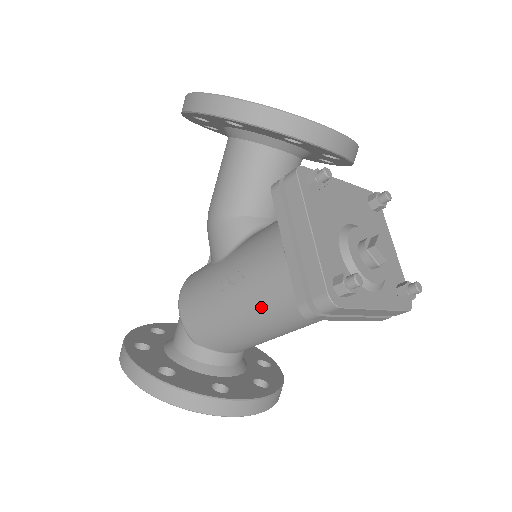
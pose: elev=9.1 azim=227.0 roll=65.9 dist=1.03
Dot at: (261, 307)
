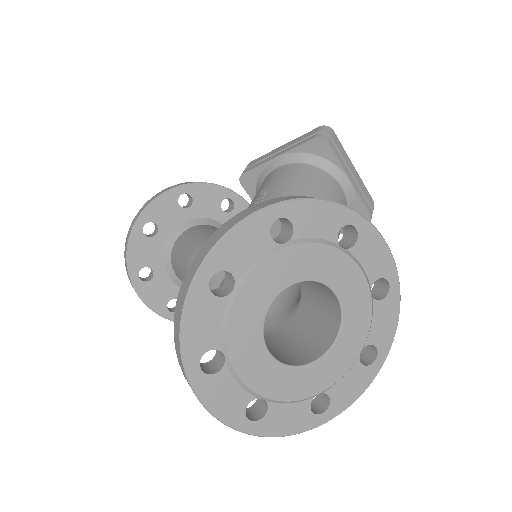
Dot at: (296, 188)
